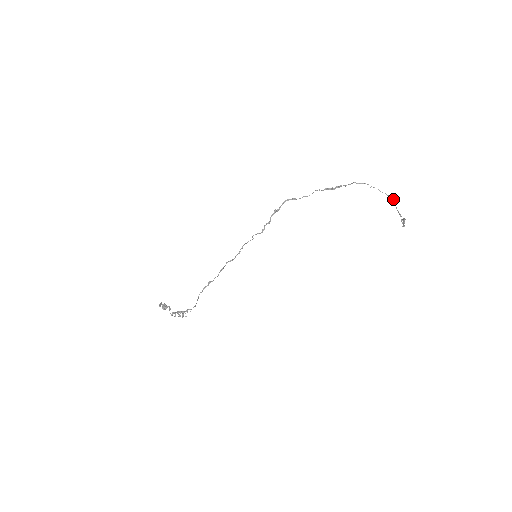
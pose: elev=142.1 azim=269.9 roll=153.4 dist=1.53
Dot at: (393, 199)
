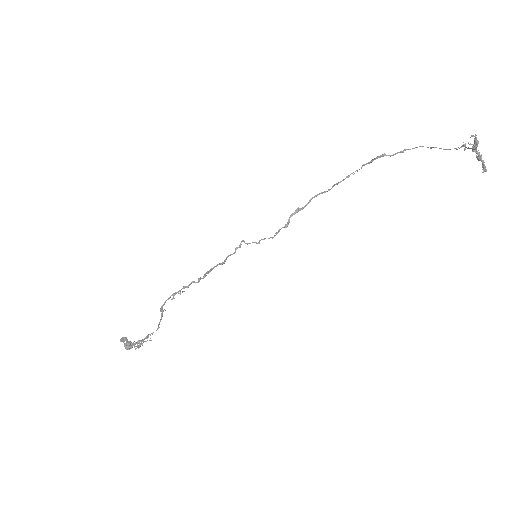
Dot at: occluded
